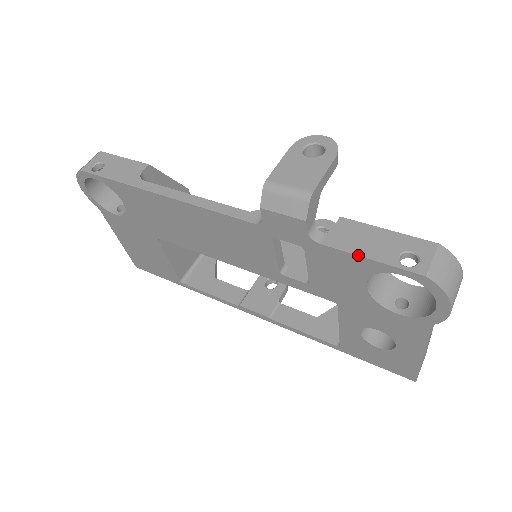
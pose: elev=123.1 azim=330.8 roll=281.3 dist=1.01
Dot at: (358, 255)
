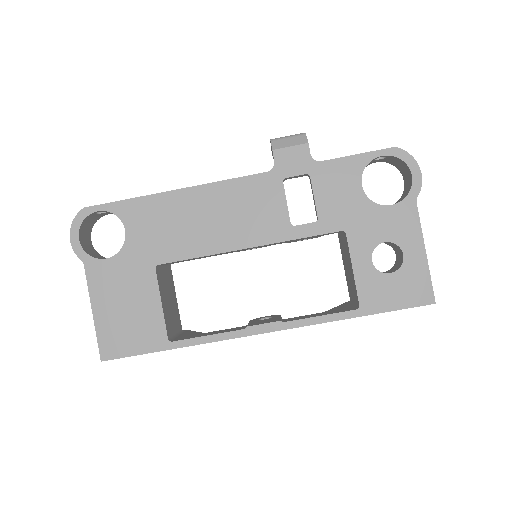
Dot at: (349, 156)
